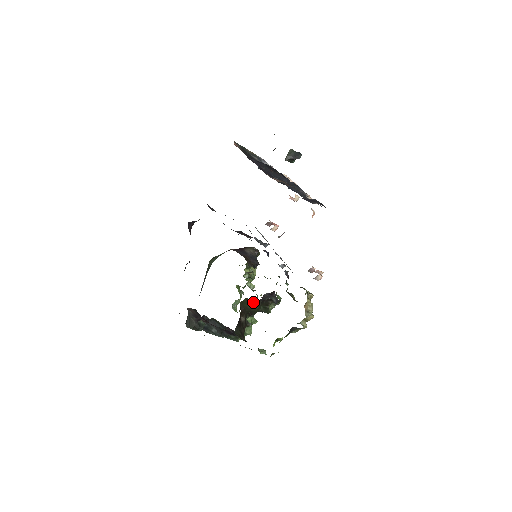
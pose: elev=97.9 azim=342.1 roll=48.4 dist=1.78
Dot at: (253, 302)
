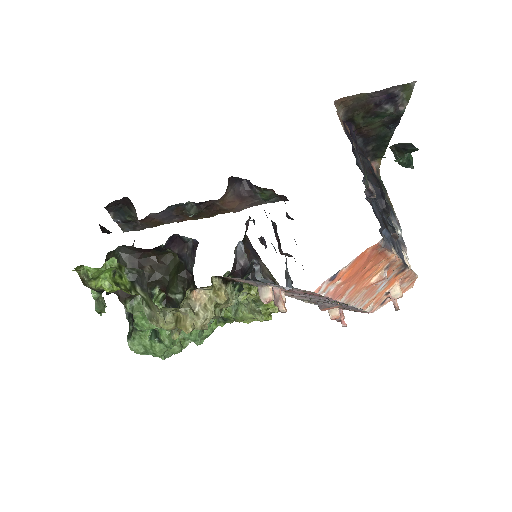
Dot at: (179, 266)
